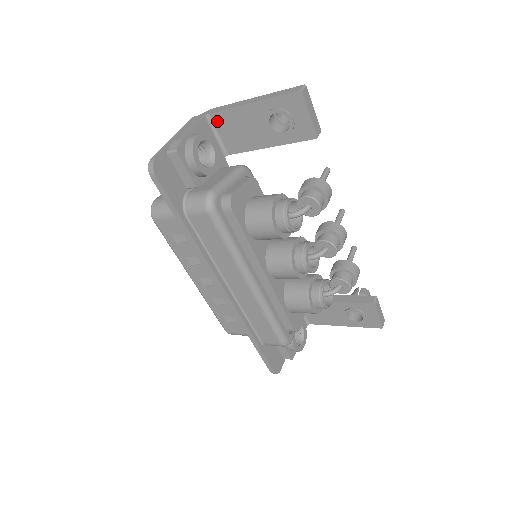
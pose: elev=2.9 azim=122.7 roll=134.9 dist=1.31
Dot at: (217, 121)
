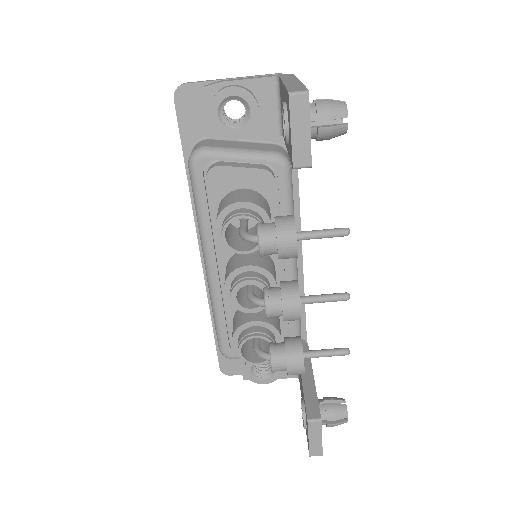
Dot at: occluded
